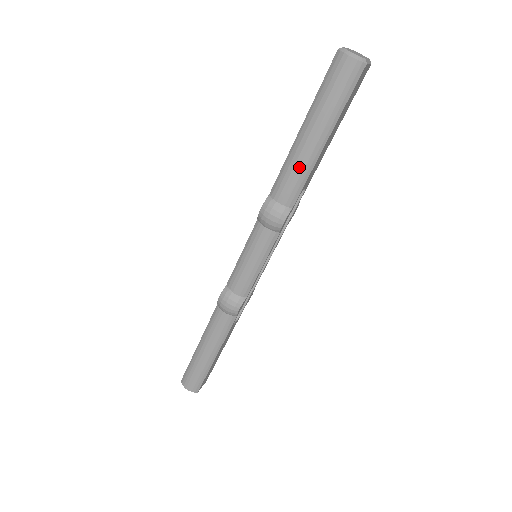
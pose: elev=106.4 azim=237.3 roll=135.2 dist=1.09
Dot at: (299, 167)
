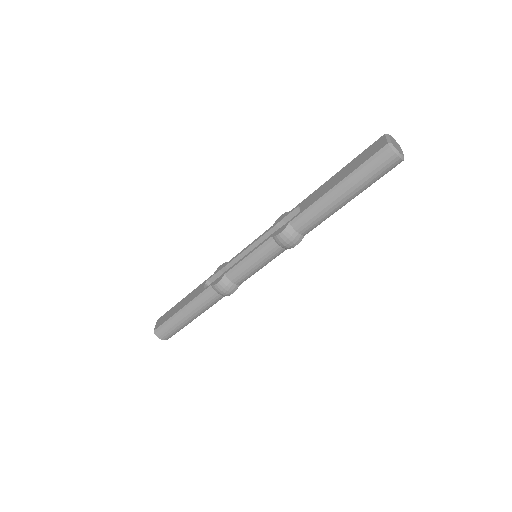
Dot at: (324, 213)
